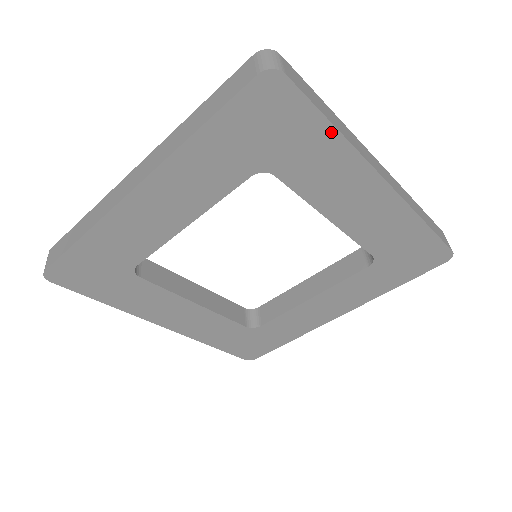
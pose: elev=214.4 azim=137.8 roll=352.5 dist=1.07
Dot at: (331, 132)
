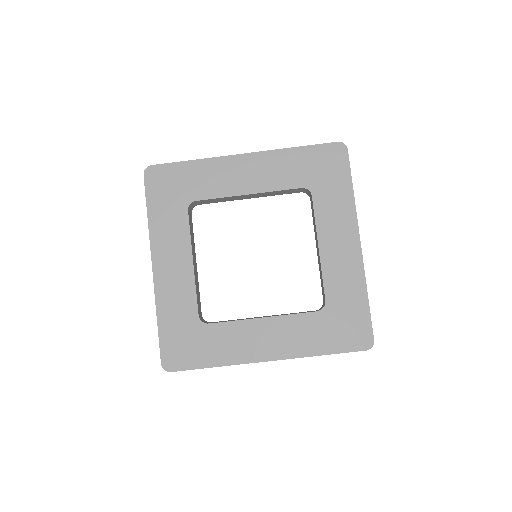
Dot at: (192, 163)
